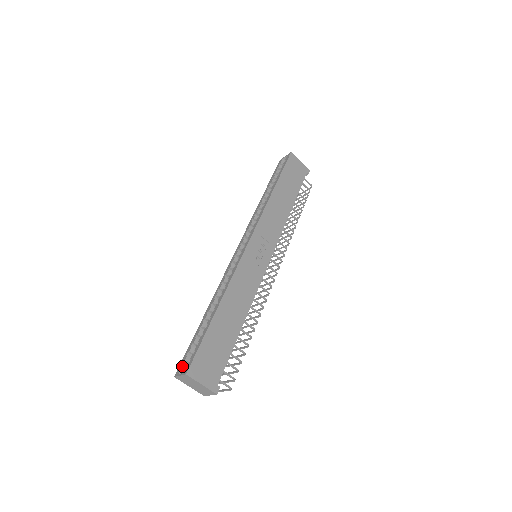
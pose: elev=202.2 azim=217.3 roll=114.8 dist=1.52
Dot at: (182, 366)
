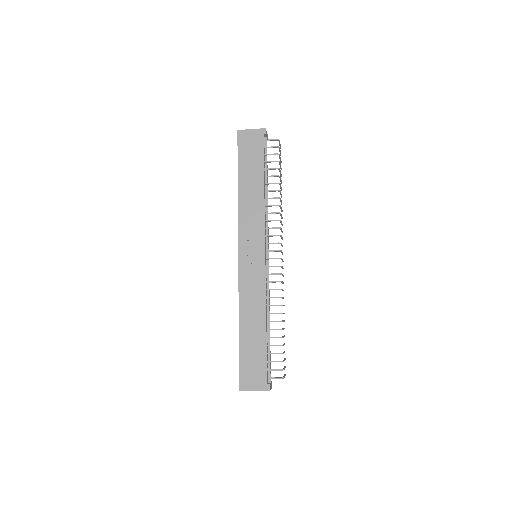
Dot at: occluded
